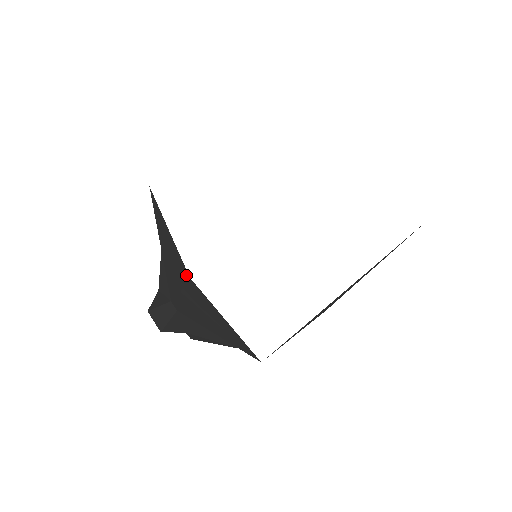
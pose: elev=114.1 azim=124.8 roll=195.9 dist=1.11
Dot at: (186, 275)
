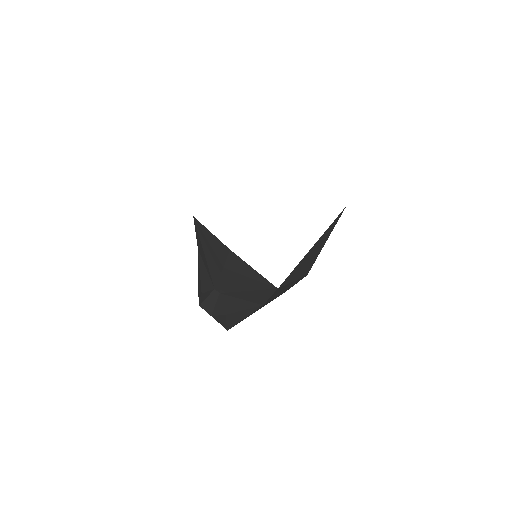
Dot at: (227, 250)
